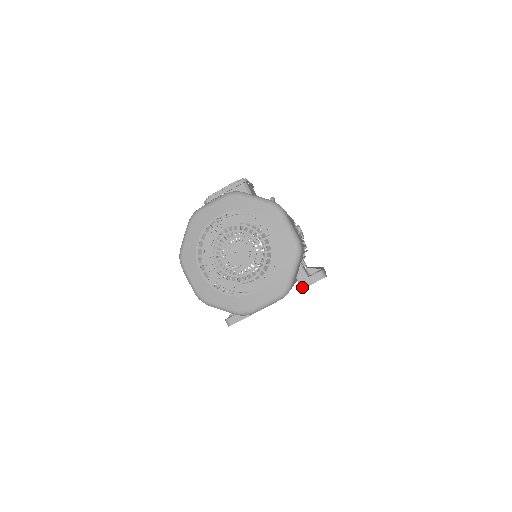
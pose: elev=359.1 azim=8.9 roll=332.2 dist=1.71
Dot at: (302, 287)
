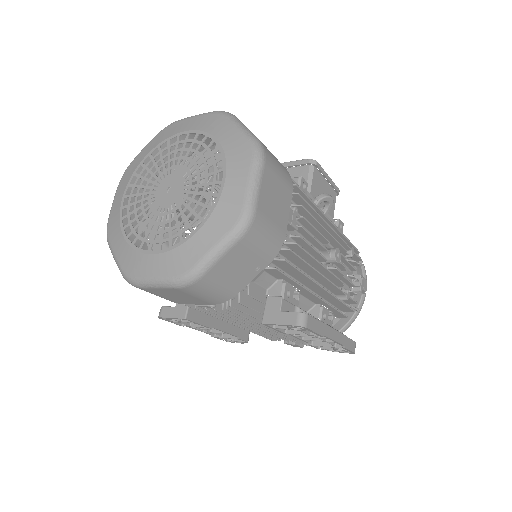
Dot at: (263, 320)
